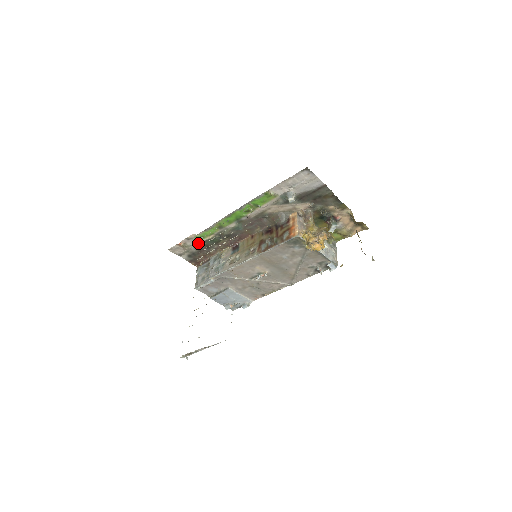
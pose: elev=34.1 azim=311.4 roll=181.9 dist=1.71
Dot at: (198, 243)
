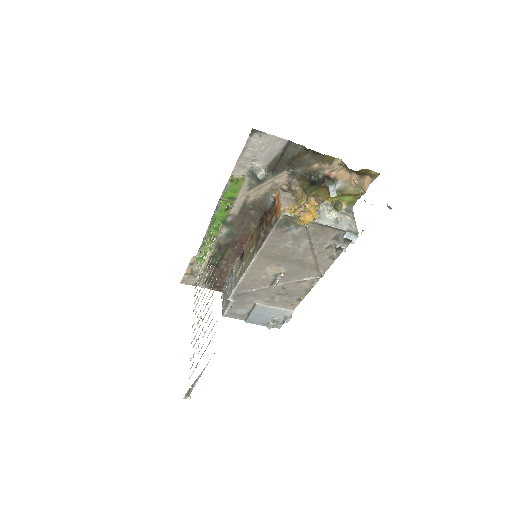
Dot at: (204, 265)
